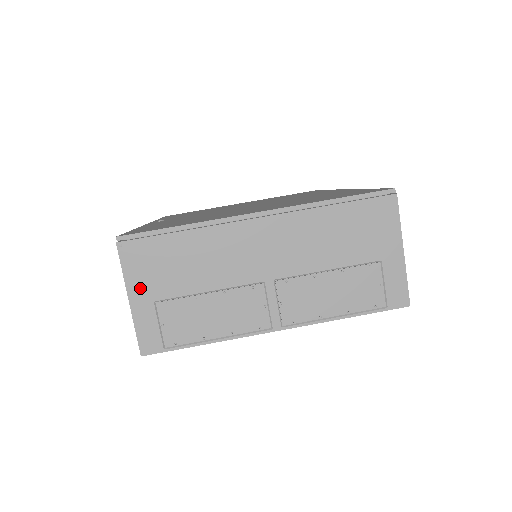
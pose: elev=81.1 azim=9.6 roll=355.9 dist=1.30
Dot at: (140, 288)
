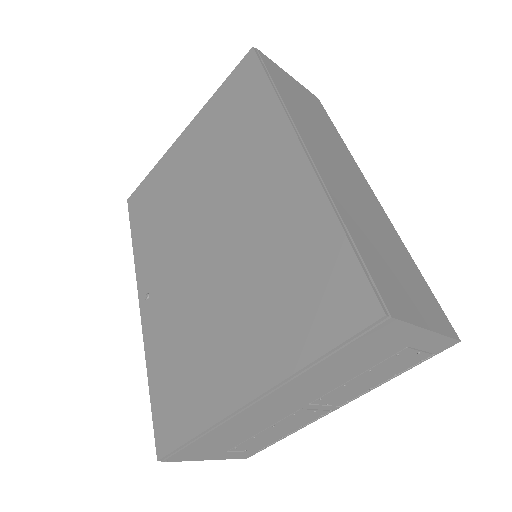
Dot at: (208, 456)
